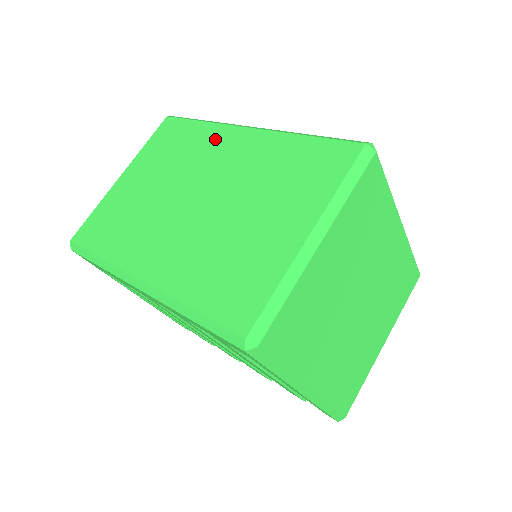
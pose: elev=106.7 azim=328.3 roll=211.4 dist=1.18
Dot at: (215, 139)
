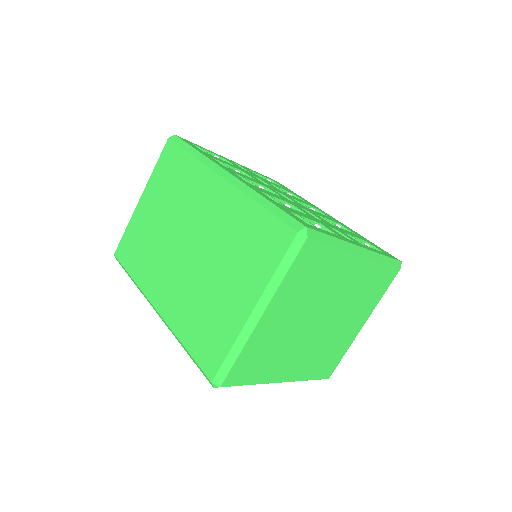
Dot at: (200, 182)
